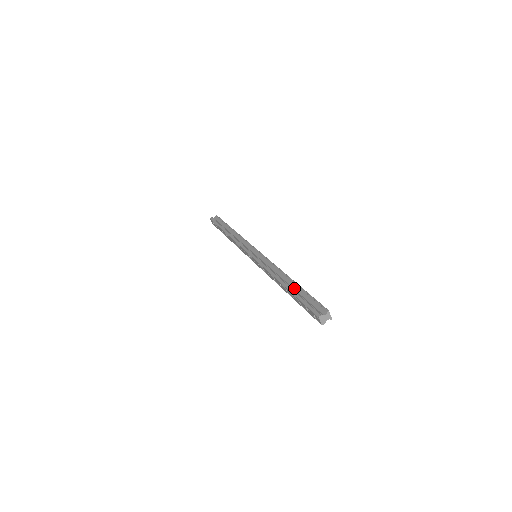
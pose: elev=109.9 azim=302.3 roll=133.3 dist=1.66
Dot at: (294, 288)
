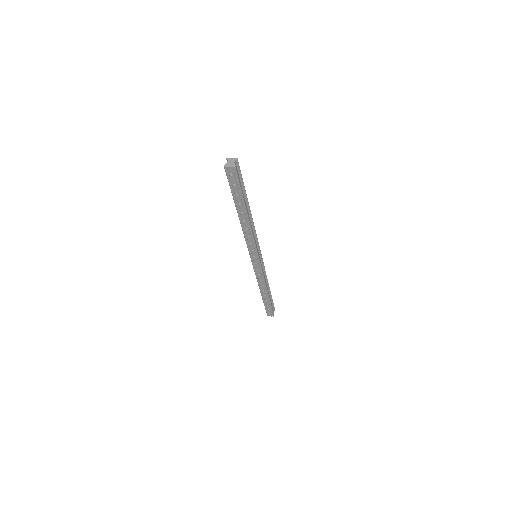
Dot at: occluded
